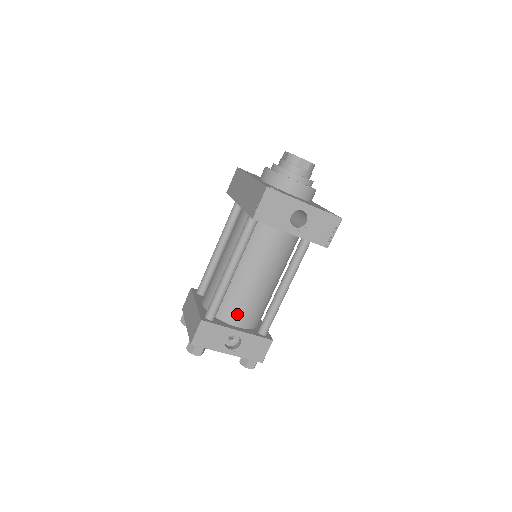
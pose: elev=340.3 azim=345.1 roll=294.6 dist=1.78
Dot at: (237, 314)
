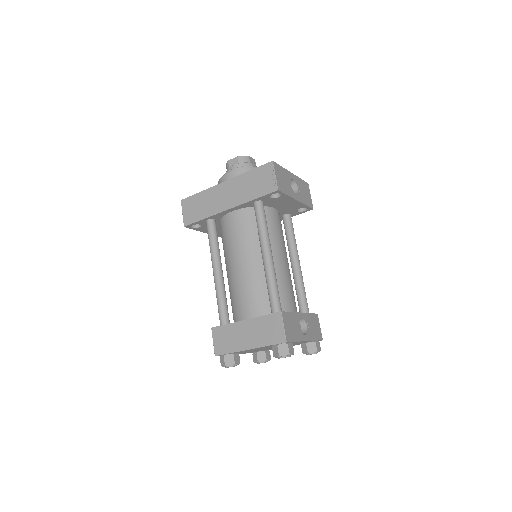
Dot at: (289, 301)
